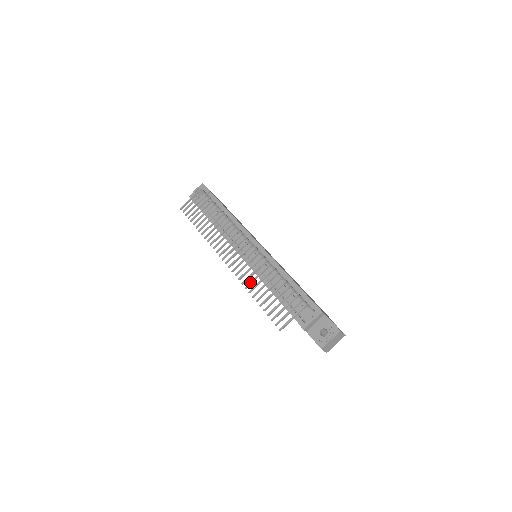
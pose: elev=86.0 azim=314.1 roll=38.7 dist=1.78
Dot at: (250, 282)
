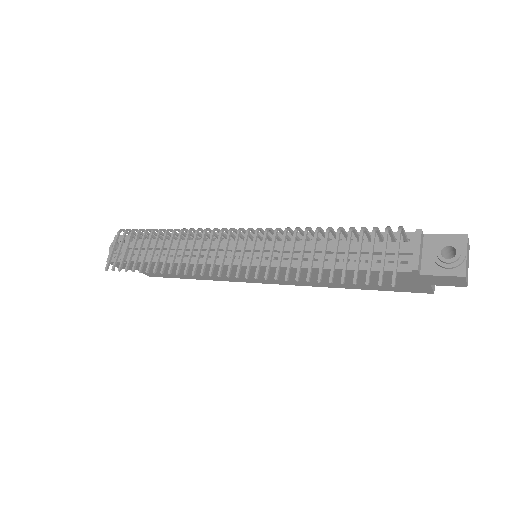
Dot at: (287, 267)
